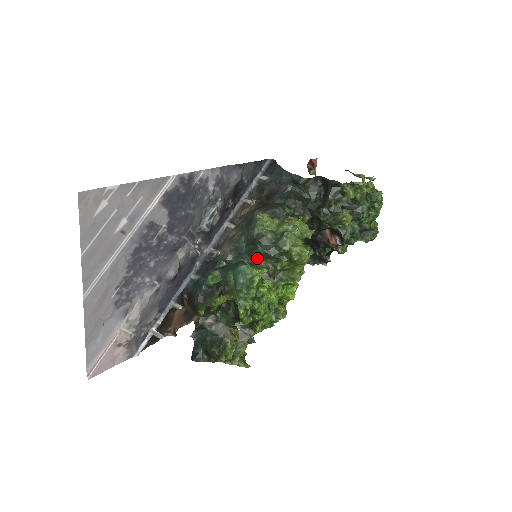
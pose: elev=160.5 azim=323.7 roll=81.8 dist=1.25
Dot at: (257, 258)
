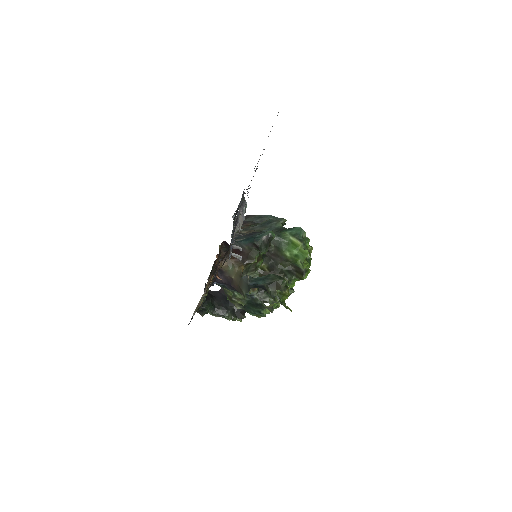
Dot at: occluded
